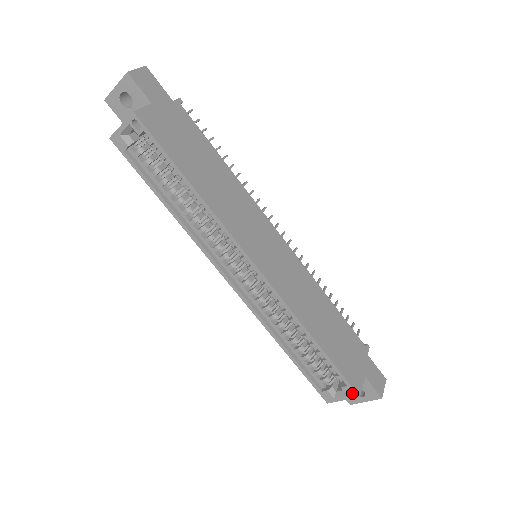
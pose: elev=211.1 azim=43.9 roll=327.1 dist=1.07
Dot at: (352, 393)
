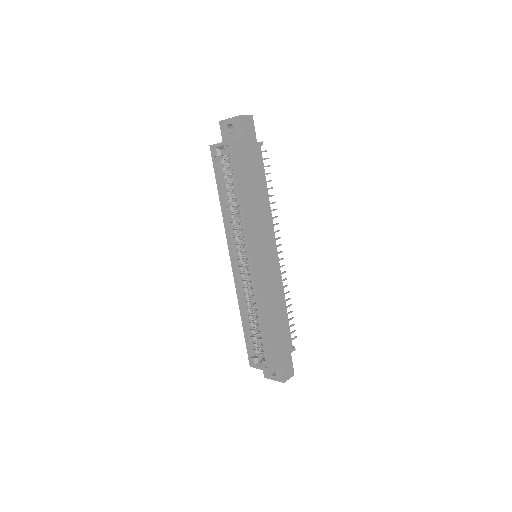
Dot at: (267, 367)
